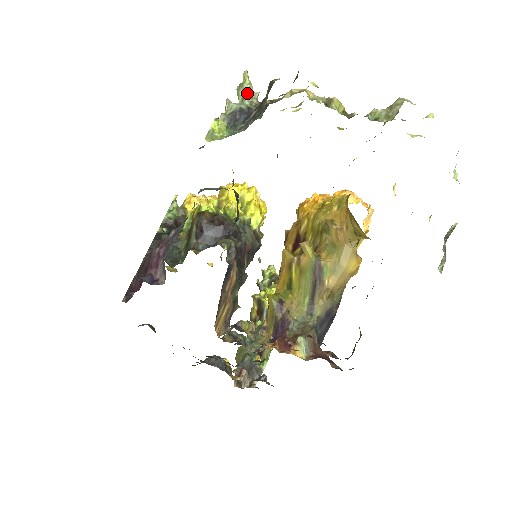
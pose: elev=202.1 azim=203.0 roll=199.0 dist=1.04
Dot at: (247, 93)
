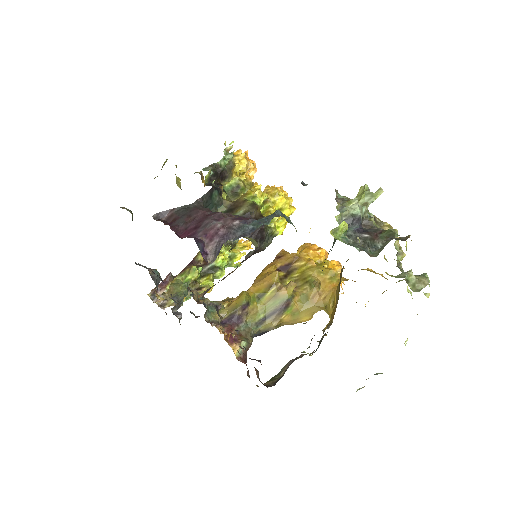
Dot at: (369, 203)
